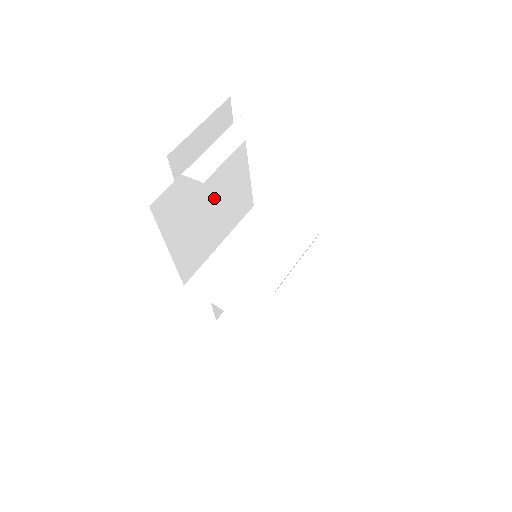
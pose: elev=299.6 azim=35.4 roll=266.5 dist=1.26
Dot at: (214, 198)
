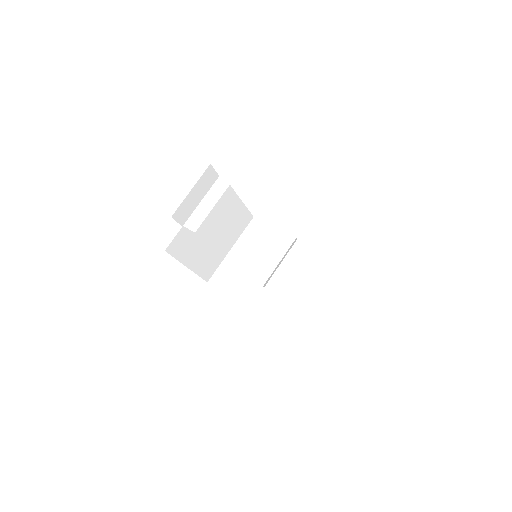
Dot at: (215, 227)
